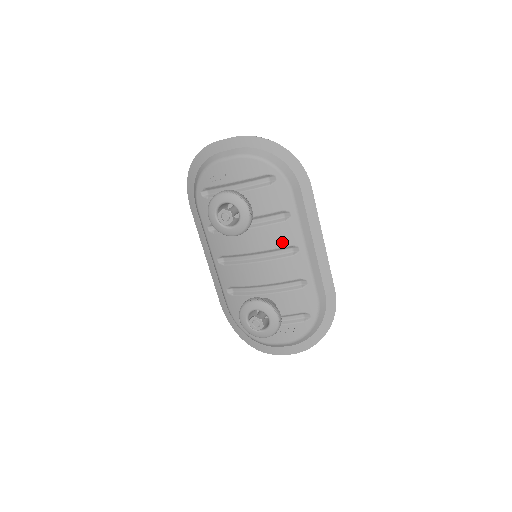
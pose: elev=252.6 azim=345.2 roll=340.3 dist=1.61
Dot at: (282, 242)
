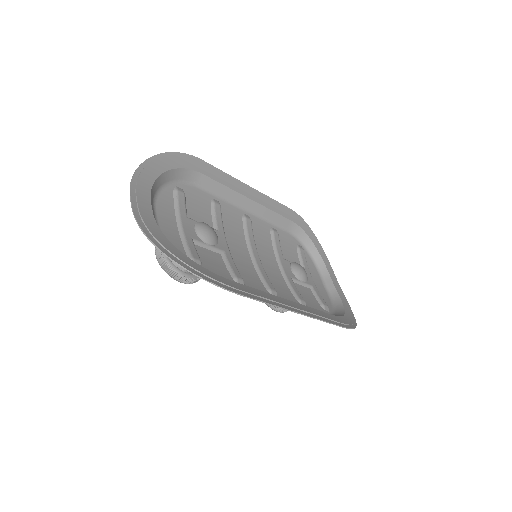
Dot at: occluded
